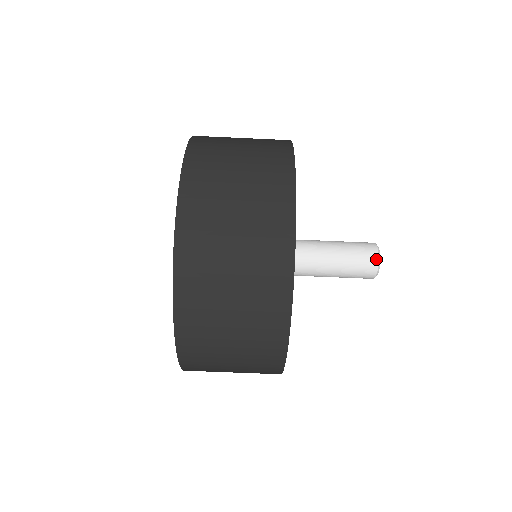
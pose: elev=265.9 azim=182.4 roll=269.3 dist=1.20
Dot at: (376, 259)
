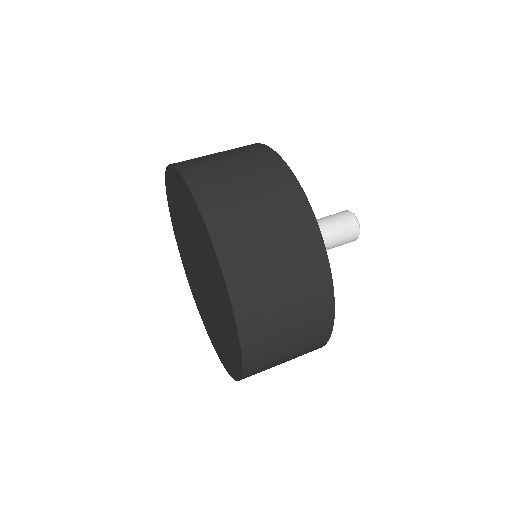
Dot at: (358, 234)
